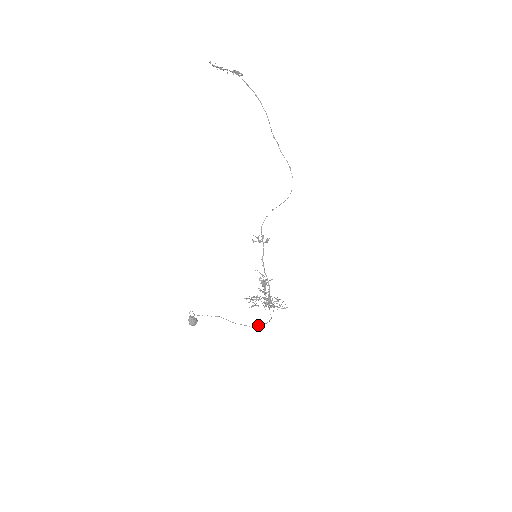
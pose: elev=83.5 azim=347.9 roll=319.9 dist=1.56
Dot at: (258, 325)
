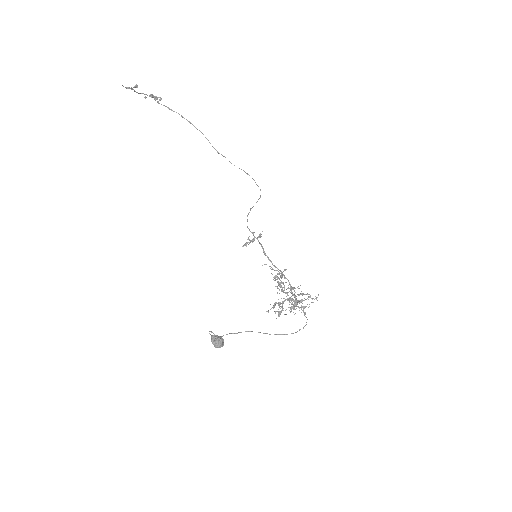
Dot at: occluded
